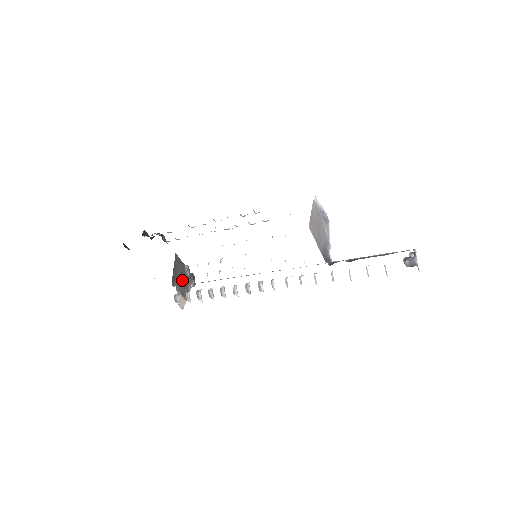
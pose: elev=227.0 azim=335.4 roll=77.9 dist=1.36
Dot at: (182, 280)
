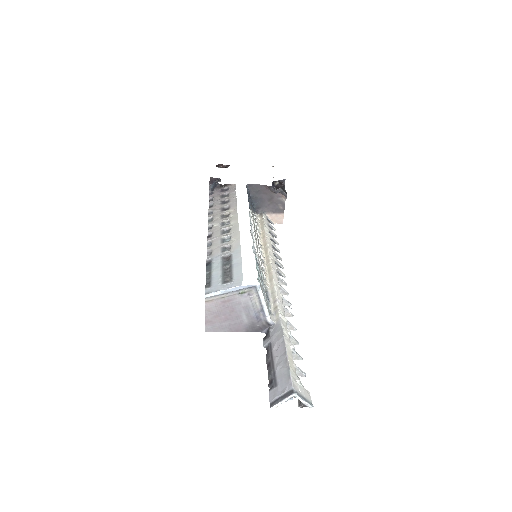
Dot at: (269, 200)
